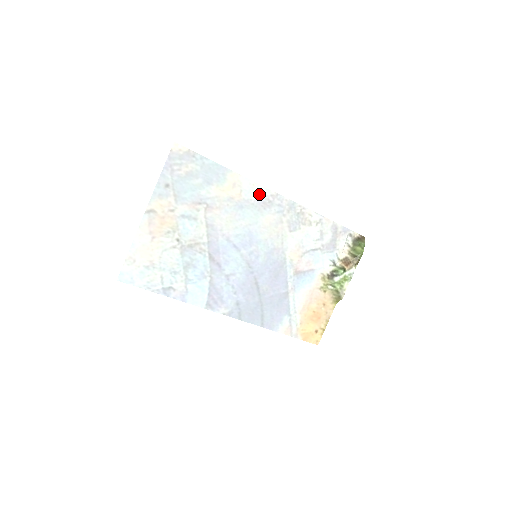
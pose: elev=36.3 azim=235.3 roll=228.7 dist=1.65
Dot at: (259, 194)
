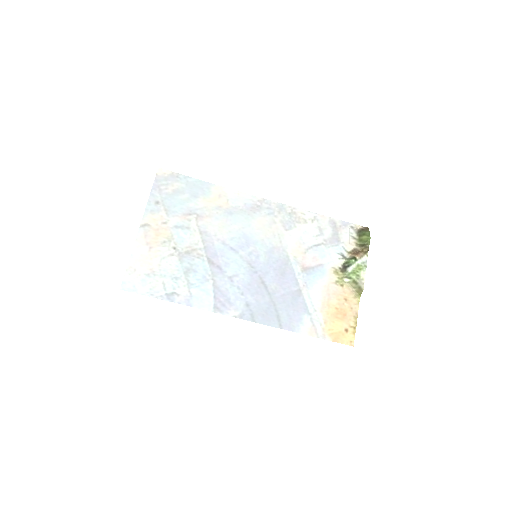
Dot at: (246, 201)
